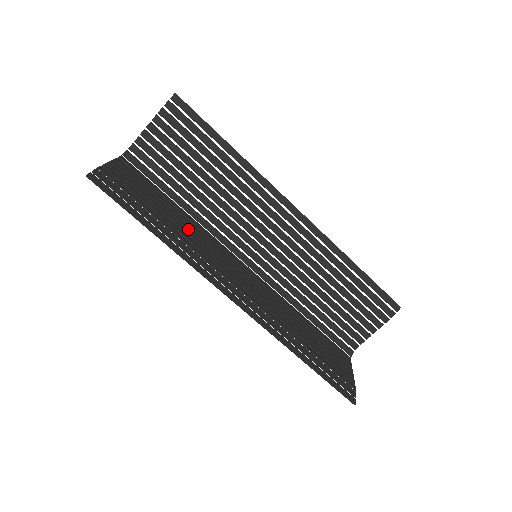
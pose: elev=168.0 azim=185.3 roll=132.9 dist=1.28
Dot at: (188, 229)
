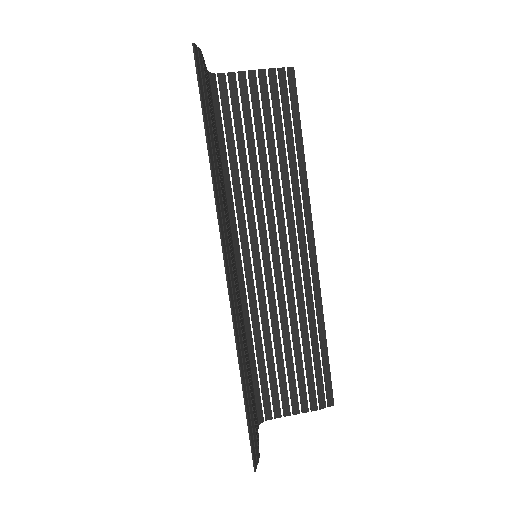
Dot at: occluded
